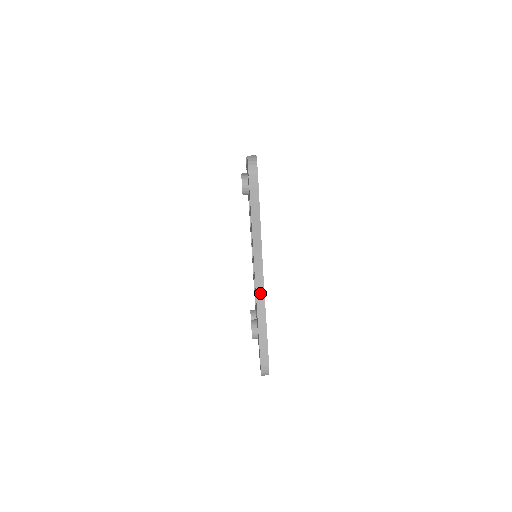
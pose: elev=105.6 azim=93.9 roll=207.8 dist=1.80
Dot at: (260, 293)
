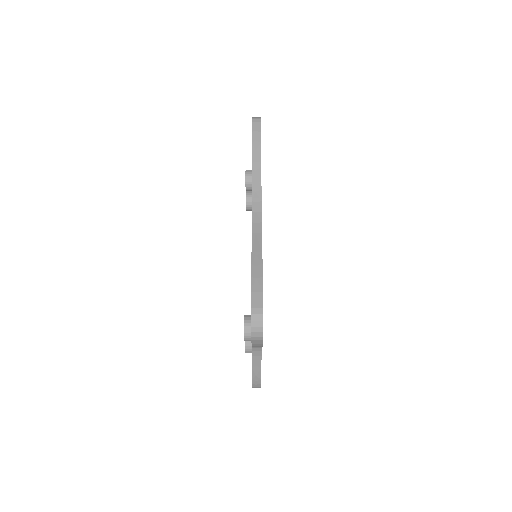
Dot at: (257, 232)
